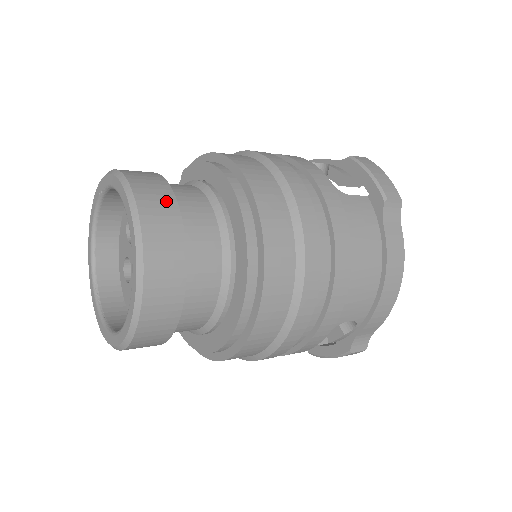
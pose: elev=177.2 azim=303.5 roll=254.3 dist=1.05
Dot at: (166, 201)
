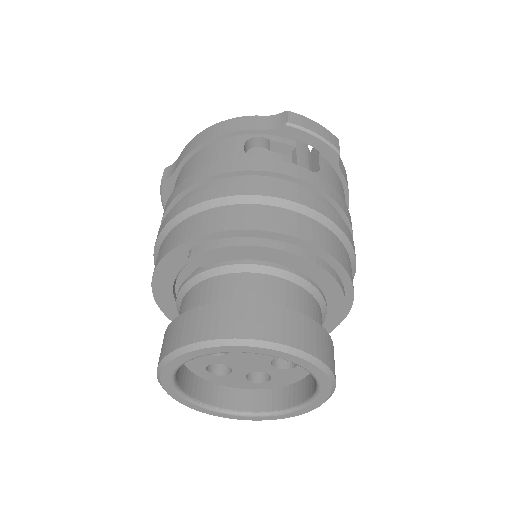
Dot at: (304, 324)
